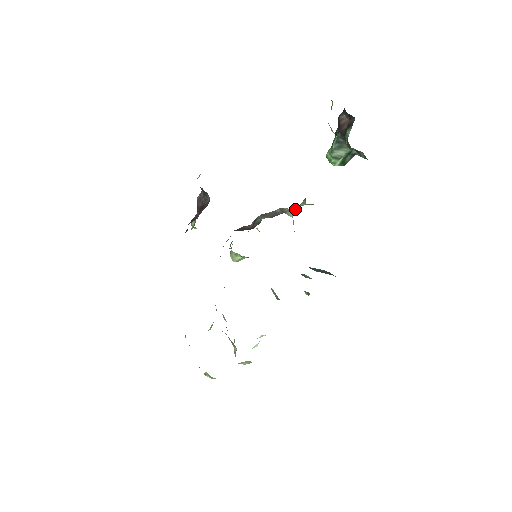
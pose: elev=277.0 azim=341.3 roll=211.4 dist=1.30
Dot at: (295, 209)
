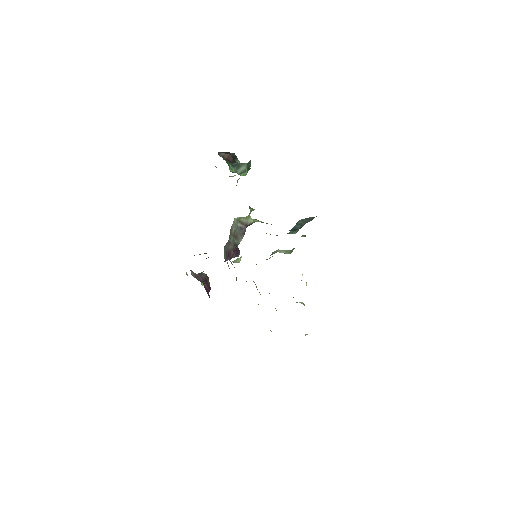
Dot at: (249, 215)
